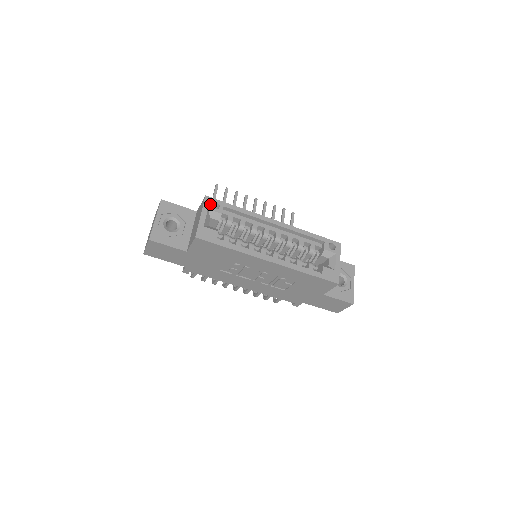
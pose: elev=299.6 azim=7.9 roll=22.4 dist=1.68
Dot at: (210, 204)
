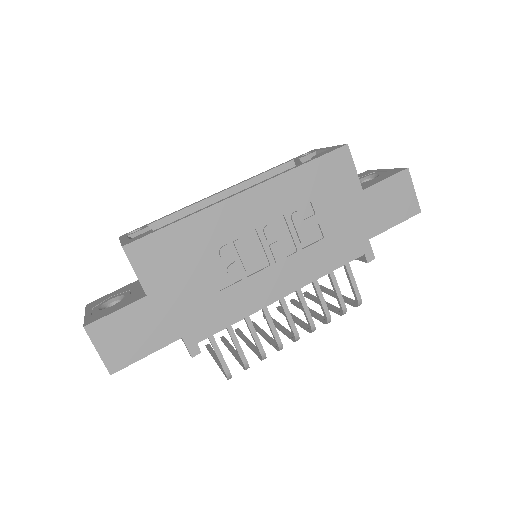
Dot at: occluded
